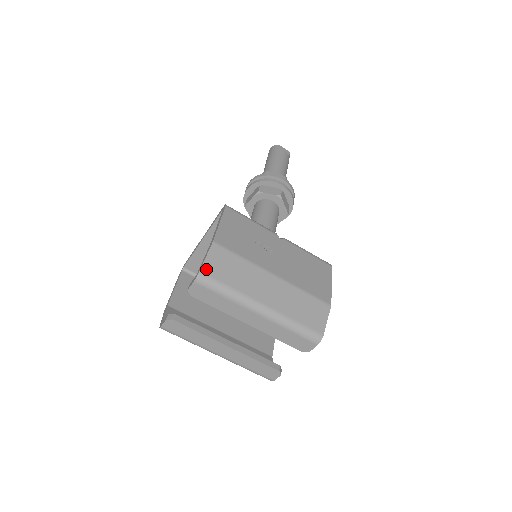
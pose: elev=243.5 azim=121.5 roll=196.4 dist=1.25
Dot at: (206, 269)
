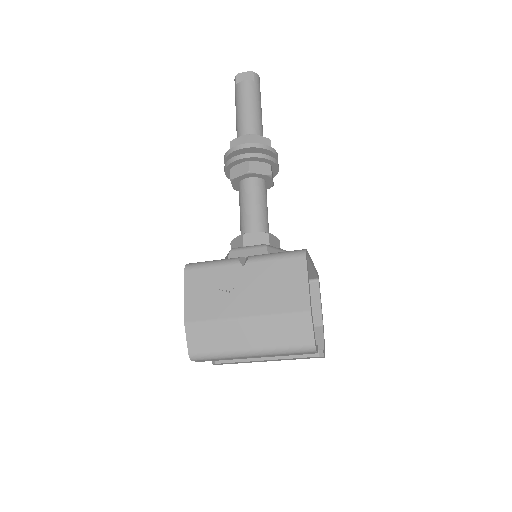
Dot at: (192, 350)
